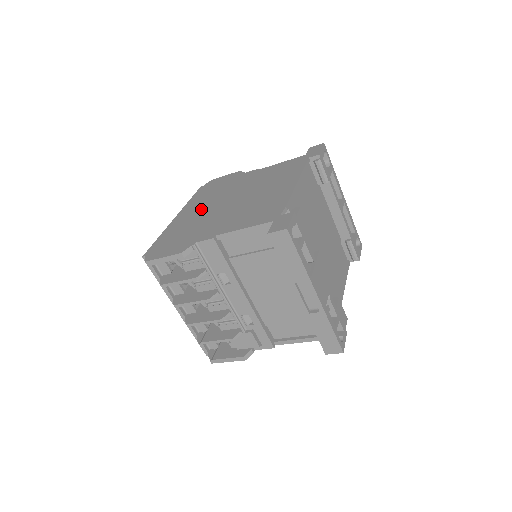
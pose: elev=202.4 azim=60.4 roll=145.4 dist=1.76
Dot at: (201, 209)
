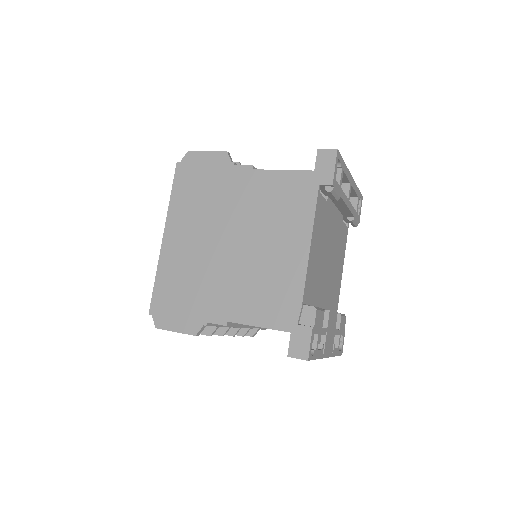
Dot at: (194, 238)
